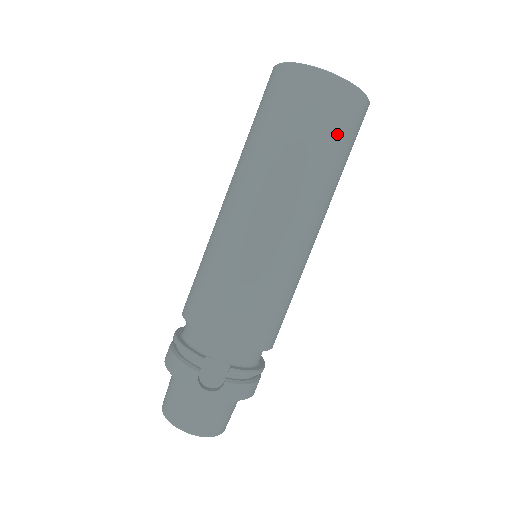
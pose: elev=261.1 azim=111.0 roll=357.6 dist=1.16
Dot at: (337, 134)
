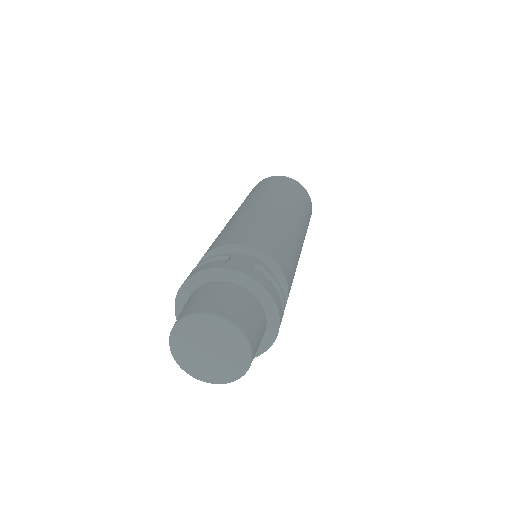
Dot at: (299, 195)
